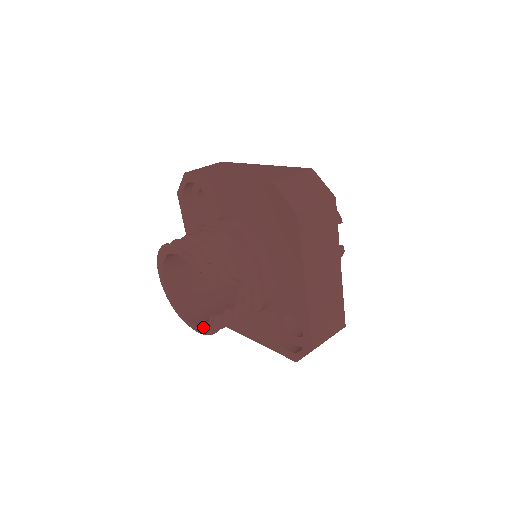
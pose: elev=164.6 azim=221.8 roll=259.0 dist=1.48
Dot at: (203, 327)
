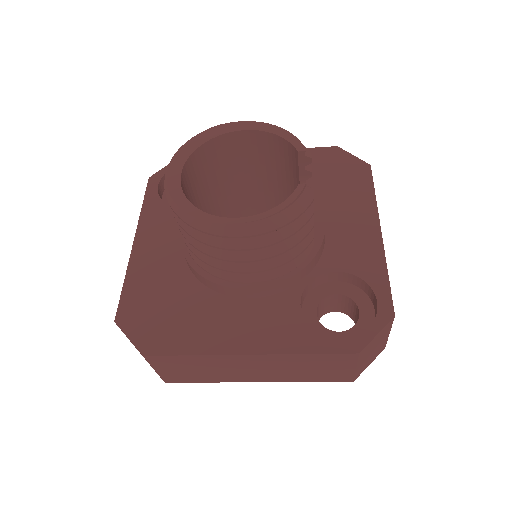
Dot at: (270, 210)
